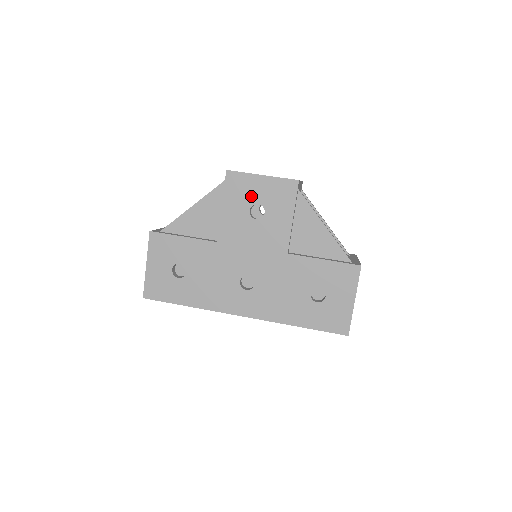
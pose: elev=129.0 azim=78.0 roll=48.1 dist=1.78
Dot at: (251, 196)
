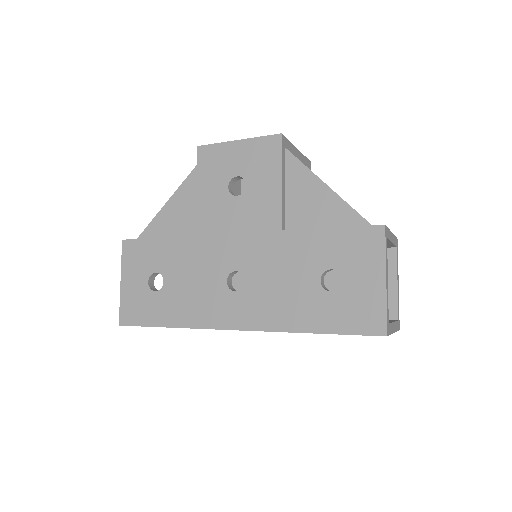
Dot at: (228, 169)
